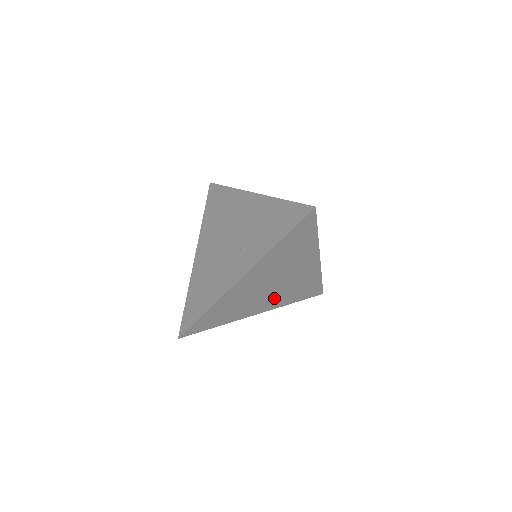
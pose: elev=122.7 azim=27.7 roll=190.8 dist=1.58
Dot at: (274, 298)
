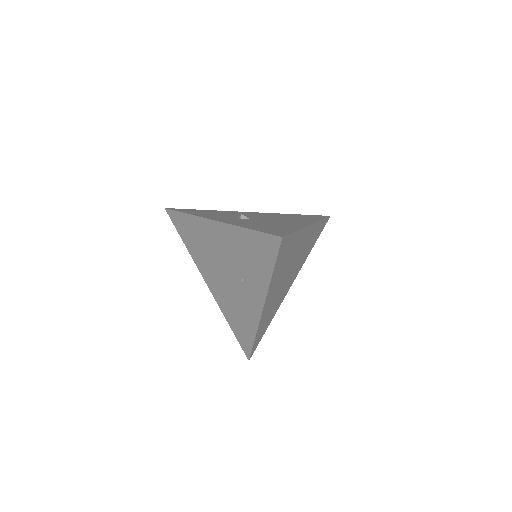
Dot at: (295, 270)
